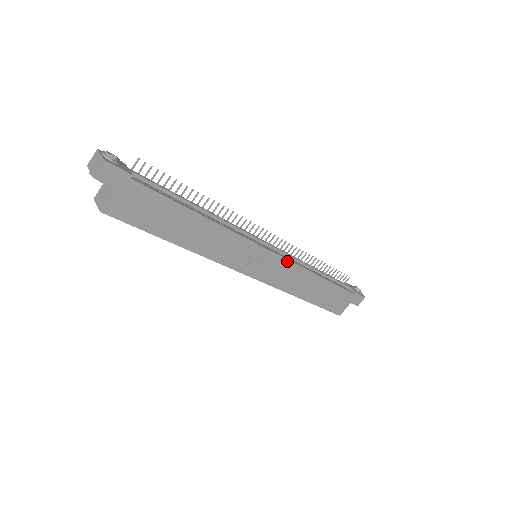
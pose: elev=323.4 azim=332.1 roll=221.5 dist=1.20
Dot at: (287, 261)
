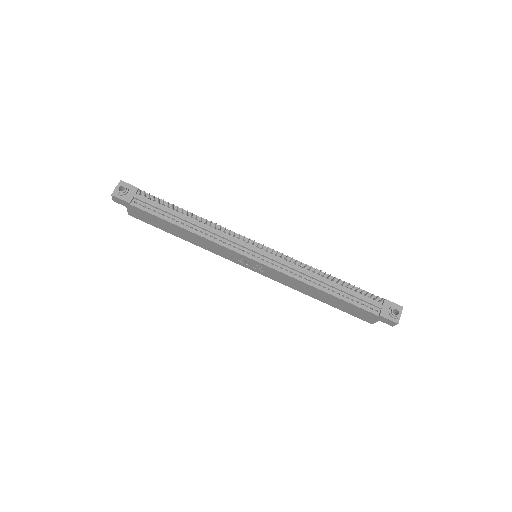
Dot at: (276, 270)
